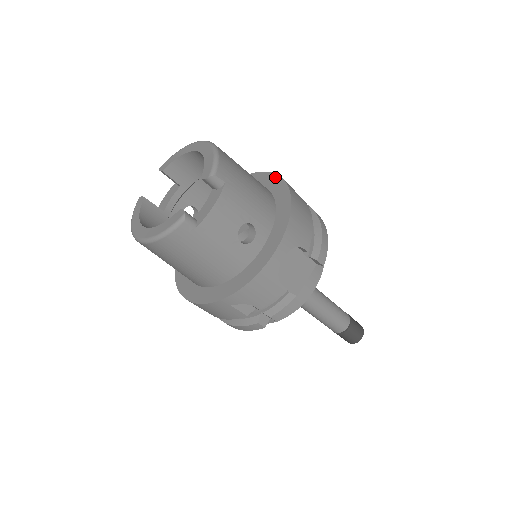
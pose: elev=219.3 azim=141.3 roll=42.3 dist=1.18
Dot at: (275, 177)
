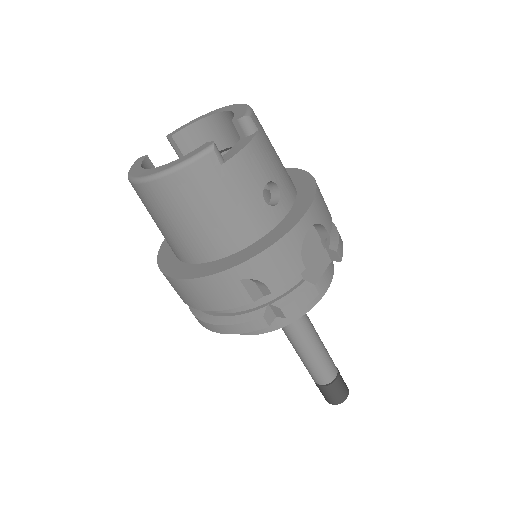
Dot at: (289, 169)
